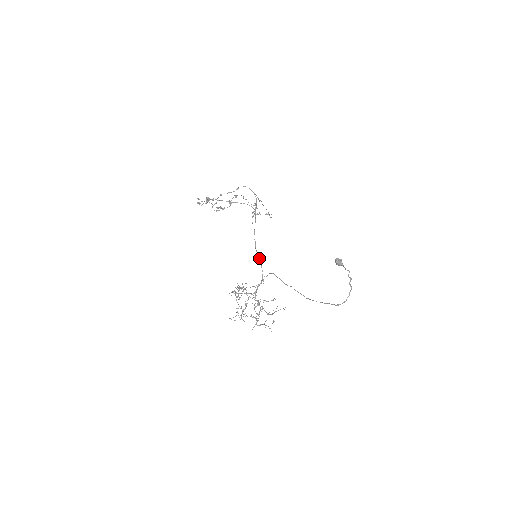
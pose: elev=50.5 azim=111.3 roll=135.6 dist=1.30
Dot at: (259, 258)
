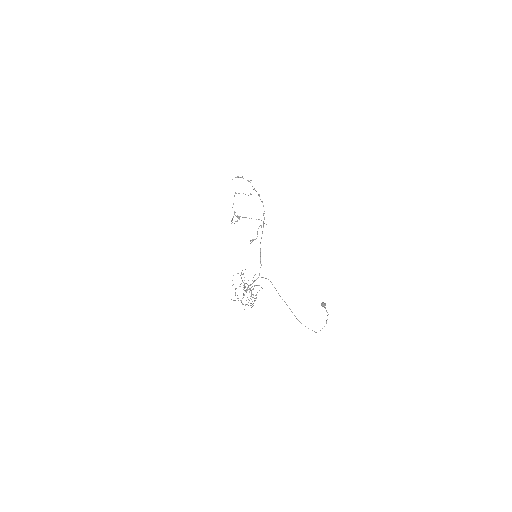
Dot at: (261, 264)
